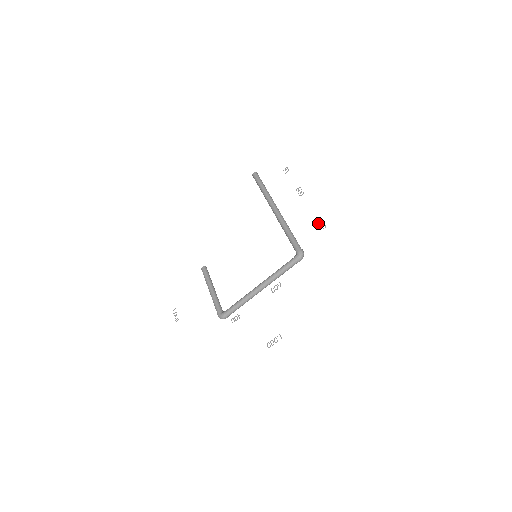
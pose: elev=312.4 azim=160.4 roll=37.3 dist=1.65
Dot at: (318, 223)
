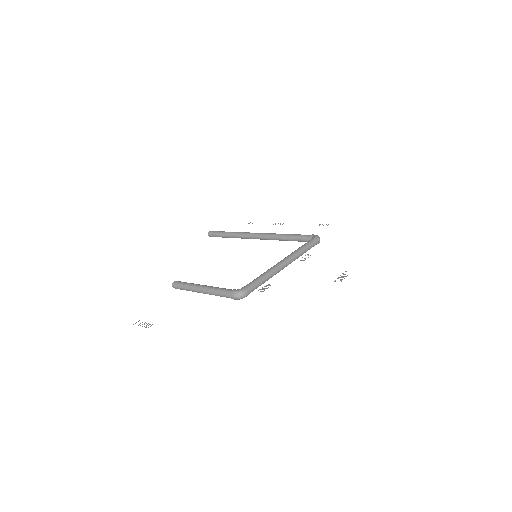
Dot at: occluded
